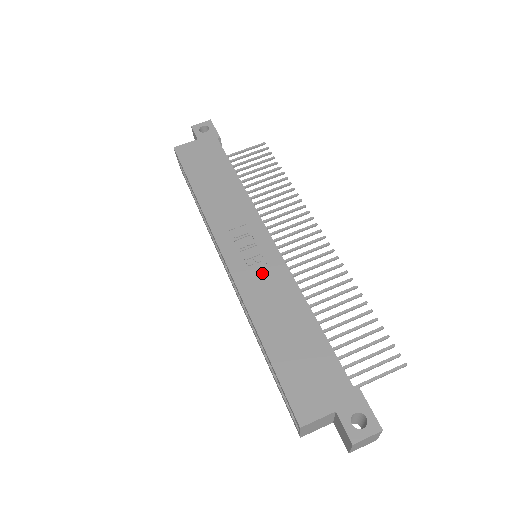
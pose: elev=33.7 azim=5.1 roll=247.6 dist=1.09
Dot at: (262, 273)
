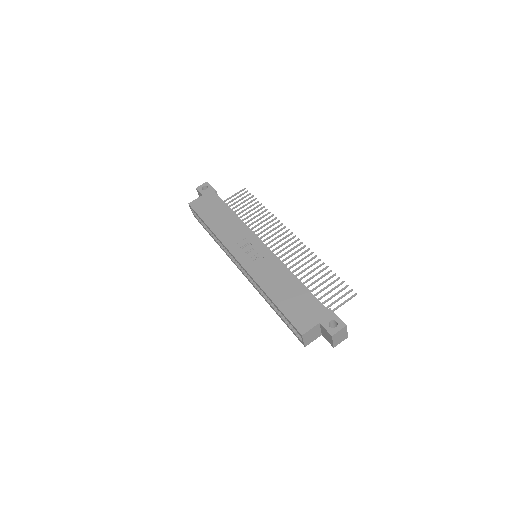
Dot at: (262, 263)
